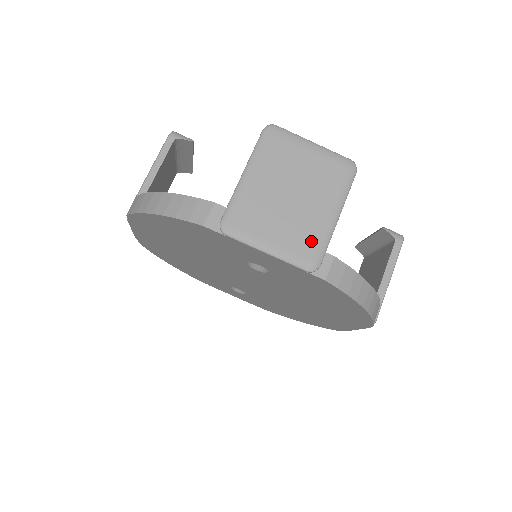
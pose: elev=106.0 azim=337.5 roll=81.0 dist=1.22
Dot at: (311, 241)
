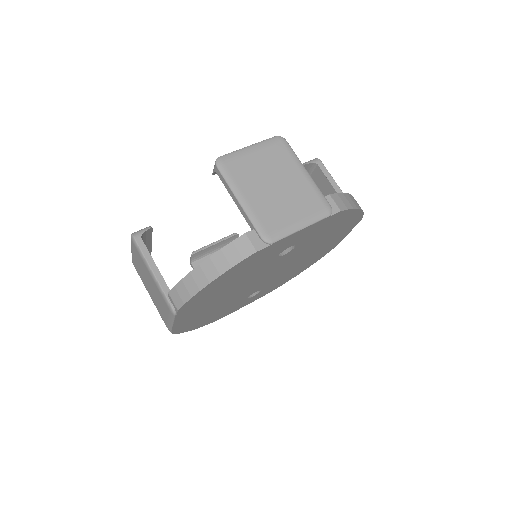
Dot at: (313, 199)
